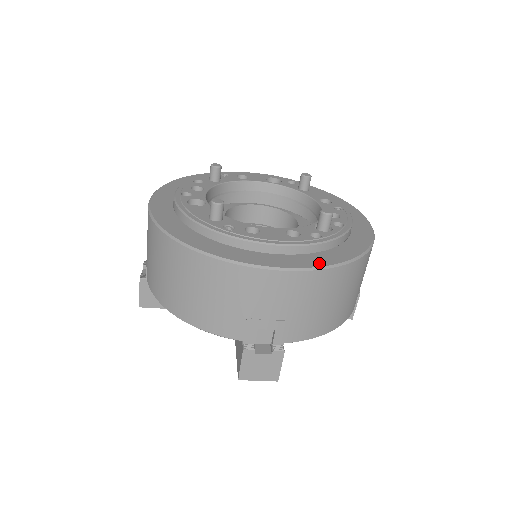
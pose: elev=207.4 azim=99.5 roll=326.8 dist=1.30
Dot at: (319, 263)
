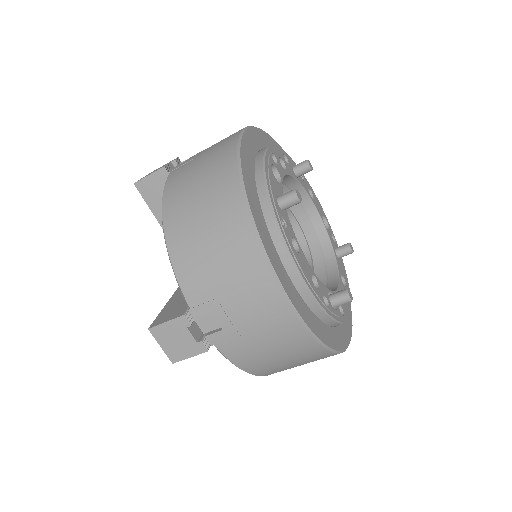
Dot at: (311, 325)
